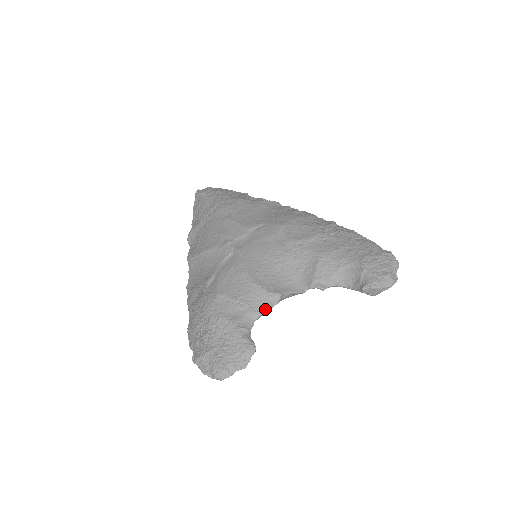
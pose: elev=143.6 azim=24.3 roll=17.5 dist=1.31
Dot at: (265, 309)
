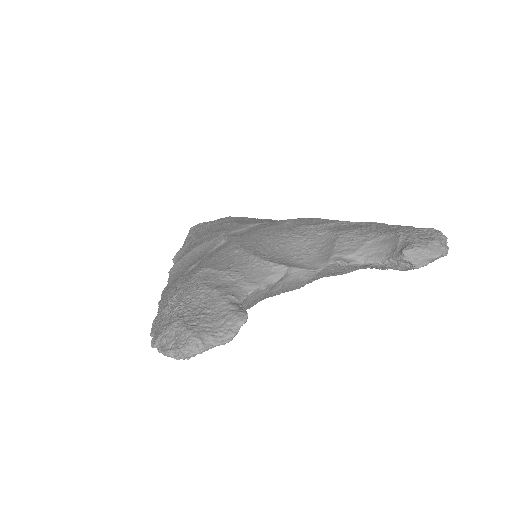
Dot at: (265, 281)
